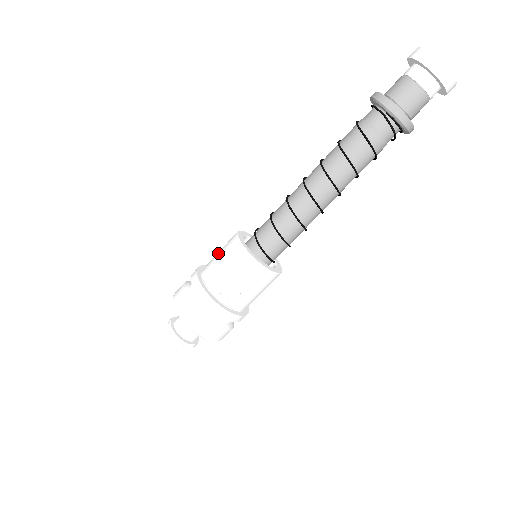
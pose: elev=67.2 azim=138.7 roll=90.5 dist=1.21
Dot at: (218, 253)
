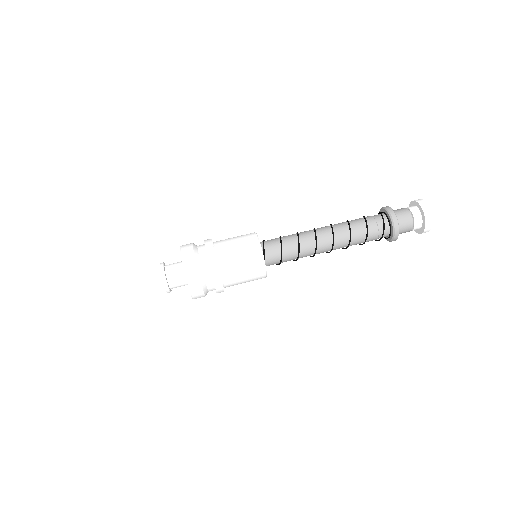
Dot at: occluded
